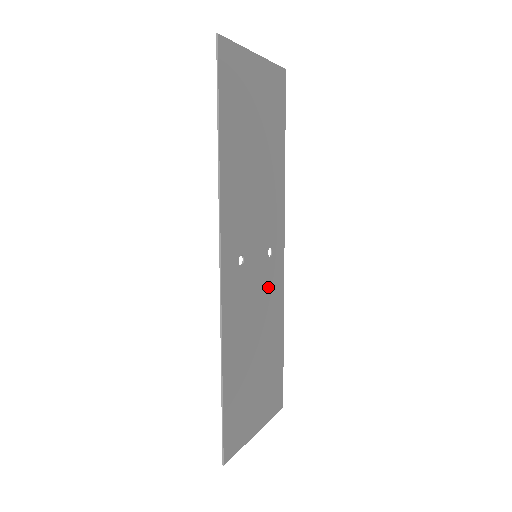
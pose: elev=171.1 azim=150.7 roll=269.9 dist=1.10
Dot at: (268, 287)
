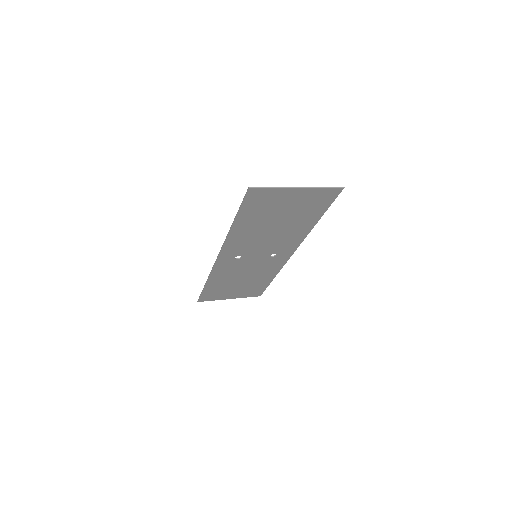
Dot at: (264, 265)
